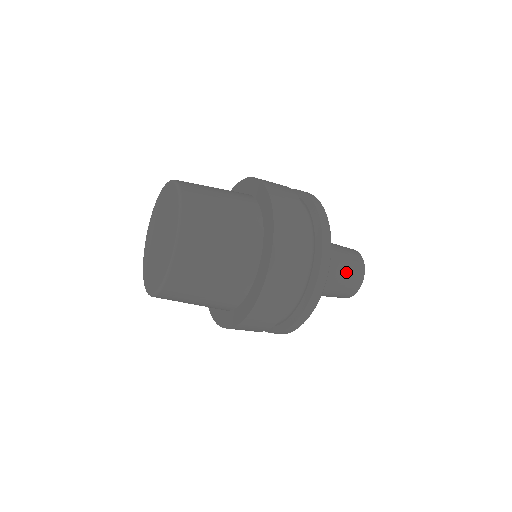
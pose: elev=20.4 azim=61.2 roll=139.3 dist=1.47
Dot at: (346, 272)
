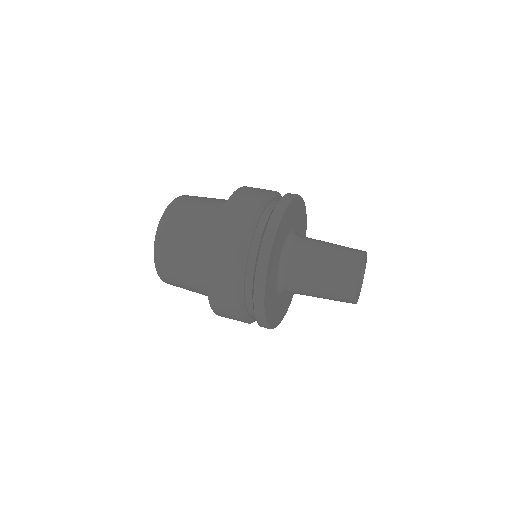
Dot at: (330, 297)
